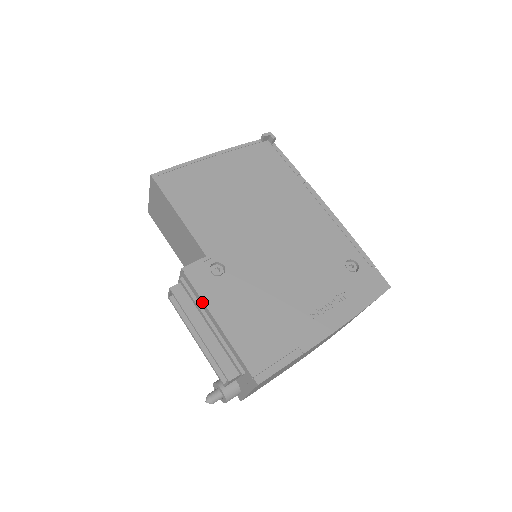
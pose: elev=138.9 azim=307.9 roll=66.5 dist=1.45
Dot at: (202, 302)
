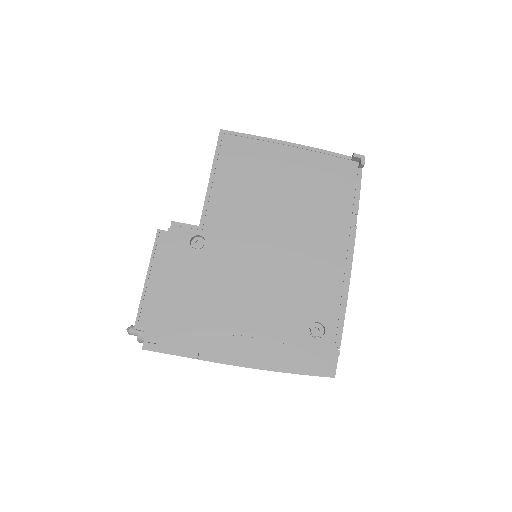
Dot at: (163, 258)
